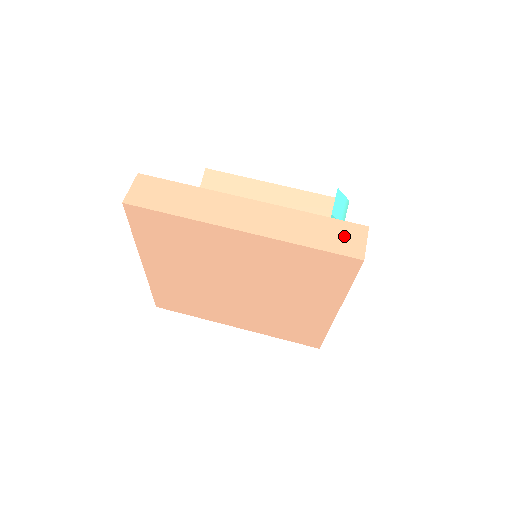
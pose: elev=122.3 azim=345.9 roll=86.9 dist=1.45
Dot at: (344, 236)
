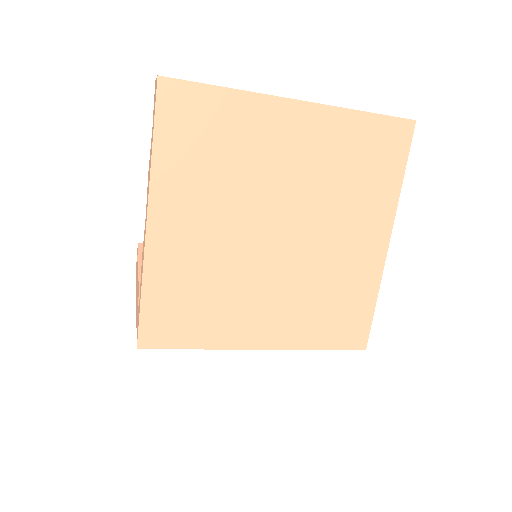
Dot at: occluded
